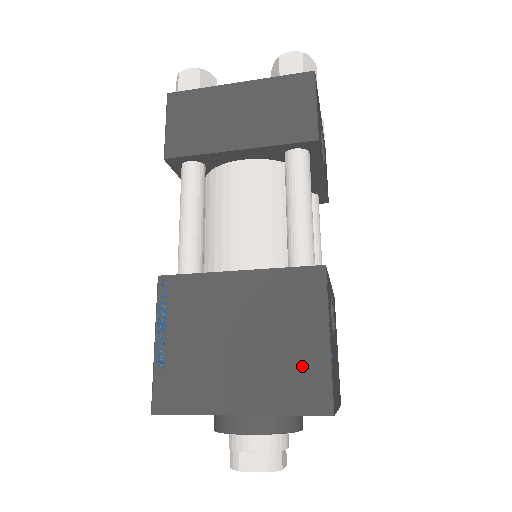
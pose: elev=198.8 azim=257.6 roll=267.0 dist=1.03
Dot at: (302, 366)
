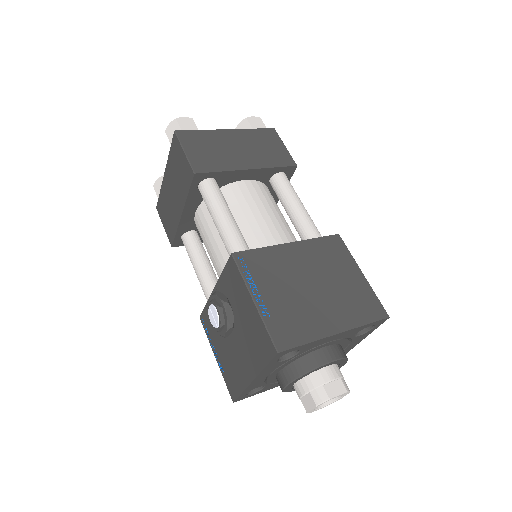
Dot at: (358, 293)
